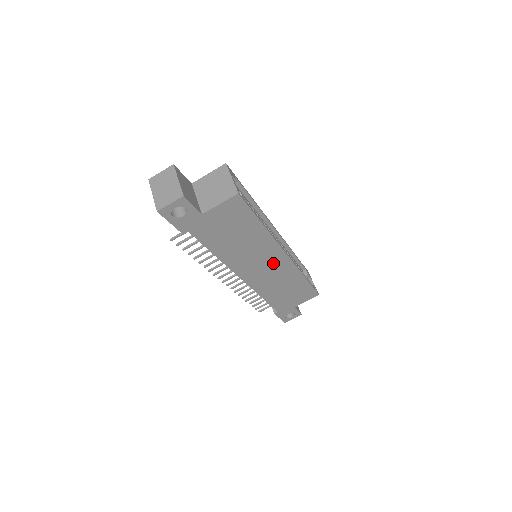
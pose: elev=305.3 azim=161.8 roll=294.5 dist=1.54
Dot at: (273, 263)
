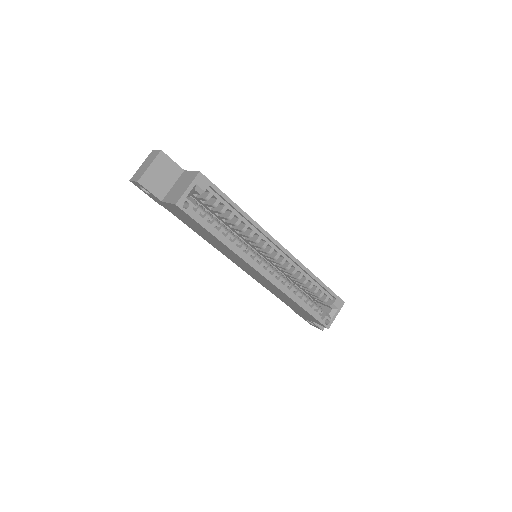
Dot at: (255, 272)
